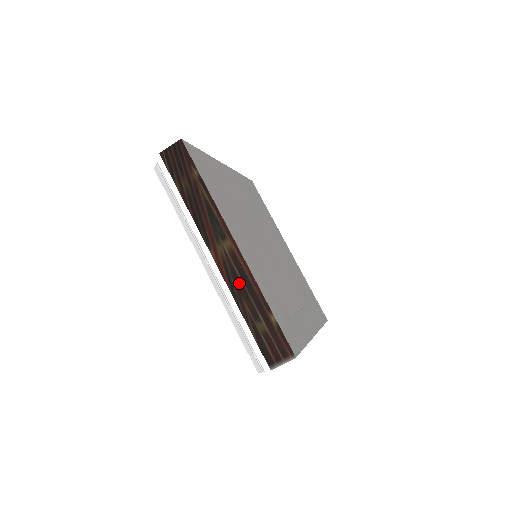
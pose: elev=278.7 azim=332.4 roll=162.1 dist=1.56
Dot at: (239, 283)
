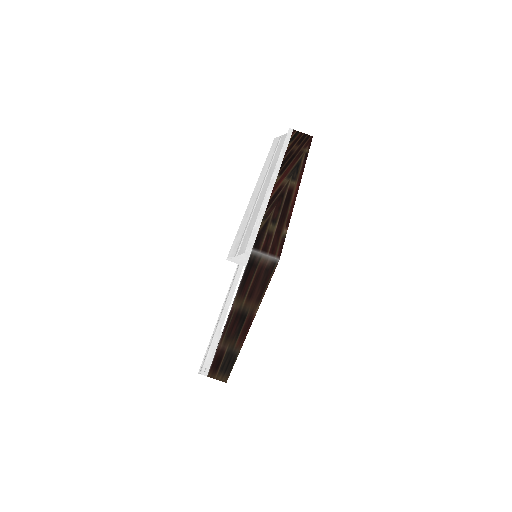
Dot at: (281, 201)
